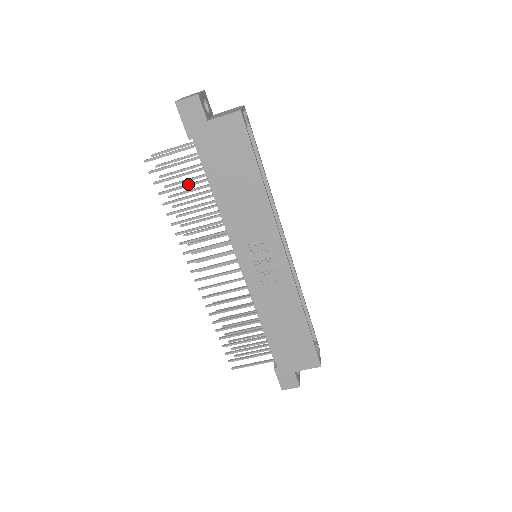
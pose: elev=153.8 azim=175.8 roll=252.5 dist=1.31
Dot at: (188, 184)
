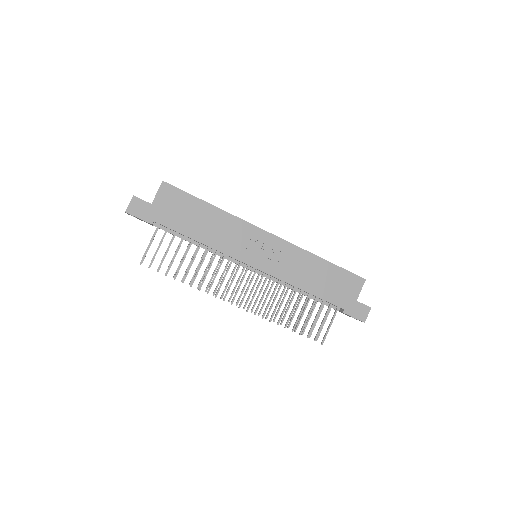
Dot at: (176, 251)
